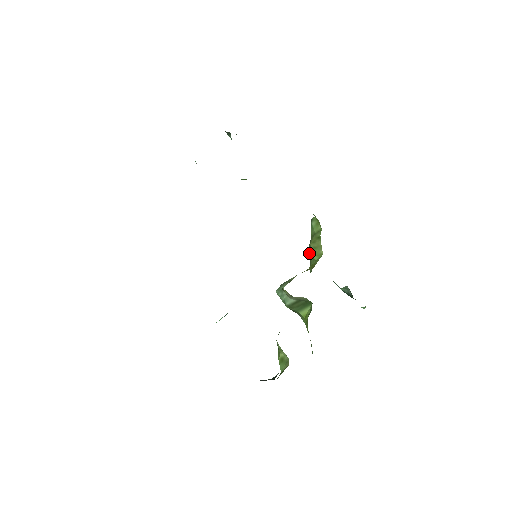
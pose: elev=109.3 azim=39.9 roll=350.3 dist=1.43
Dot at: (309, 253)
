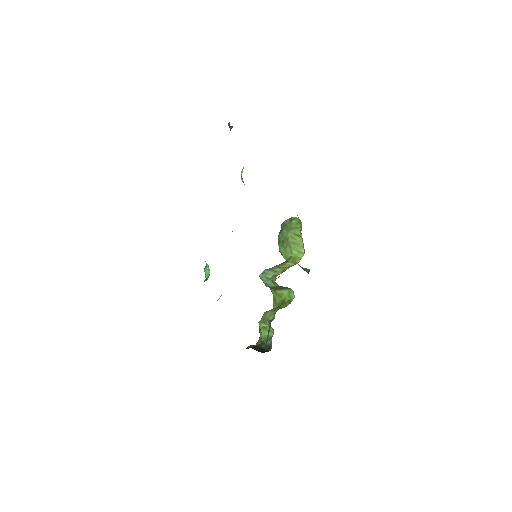
Dot at: (282, 239)
